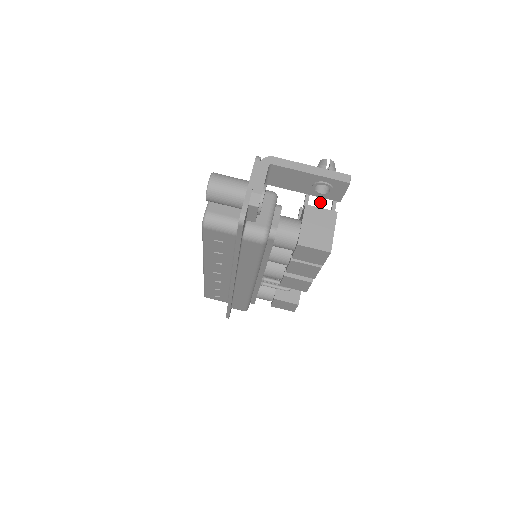
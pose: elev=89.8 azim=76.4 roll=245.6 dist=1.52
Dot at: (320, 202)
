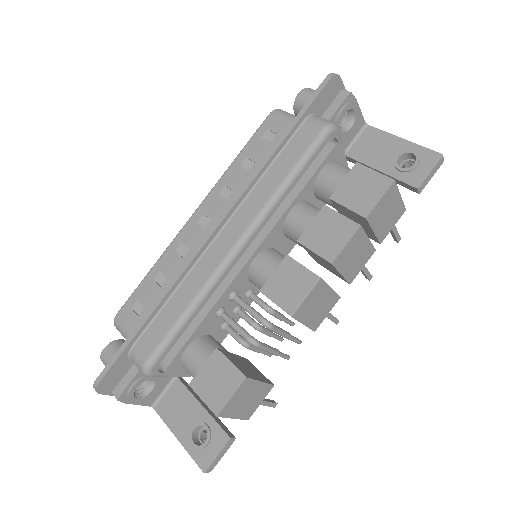
Dot at: occluded
